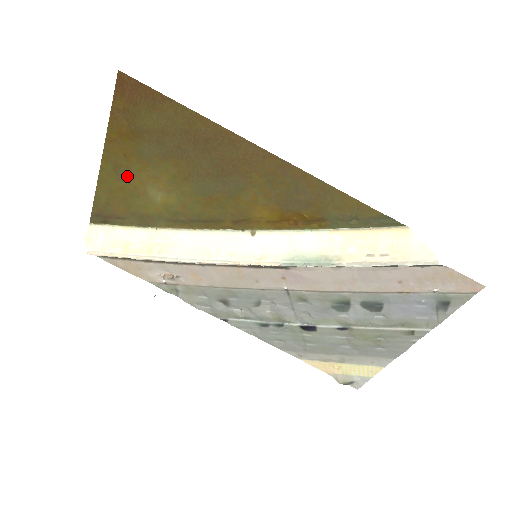
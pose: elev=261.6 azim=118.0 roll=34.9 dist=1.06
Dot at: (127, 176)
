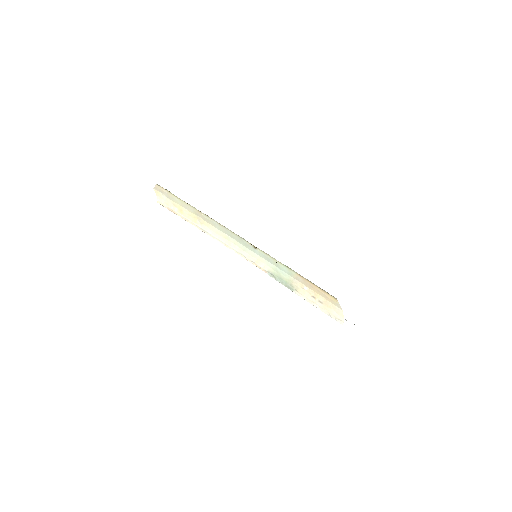
Dot at: occluded
